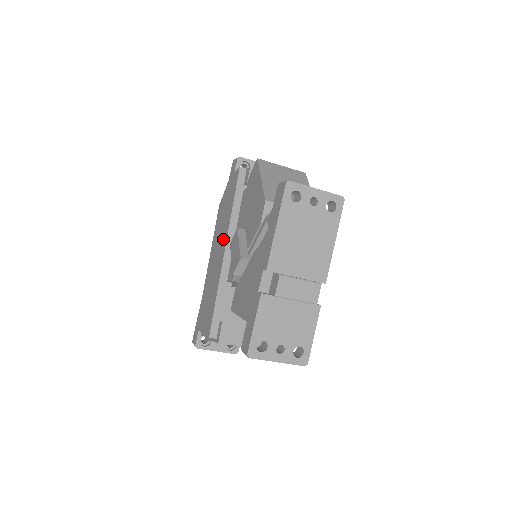
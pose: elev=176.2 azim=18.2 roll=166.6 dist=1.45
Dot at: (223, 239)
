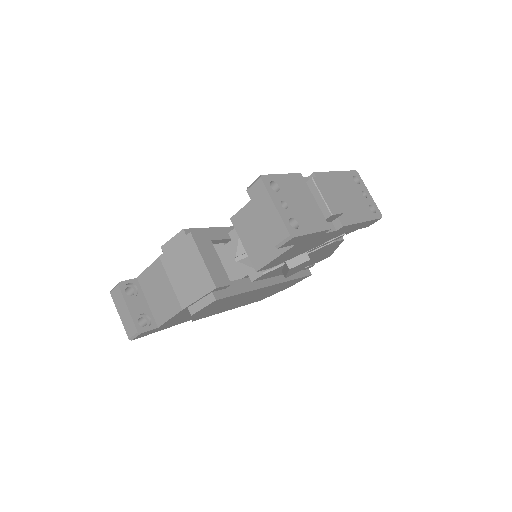
Dot at: occluded
